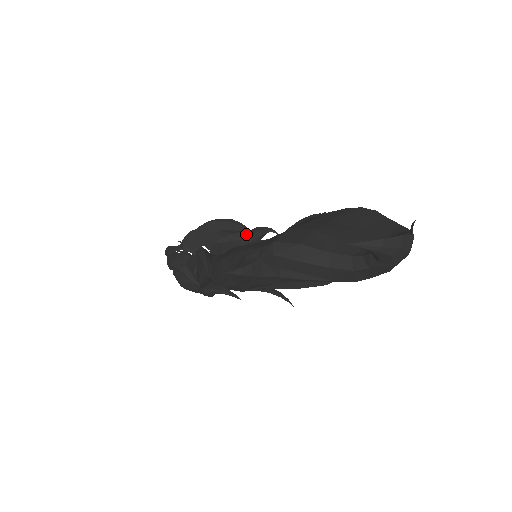
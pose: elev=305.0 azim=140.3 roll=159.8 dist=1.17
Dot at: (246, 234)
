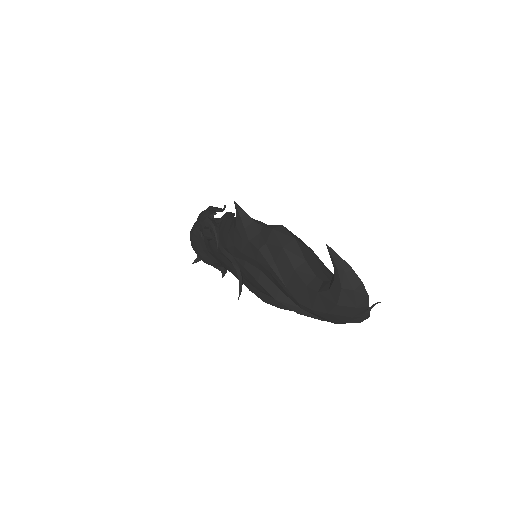
Dot at: occluded
